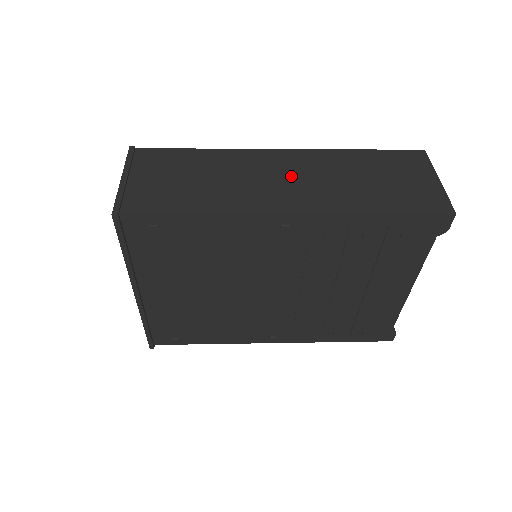
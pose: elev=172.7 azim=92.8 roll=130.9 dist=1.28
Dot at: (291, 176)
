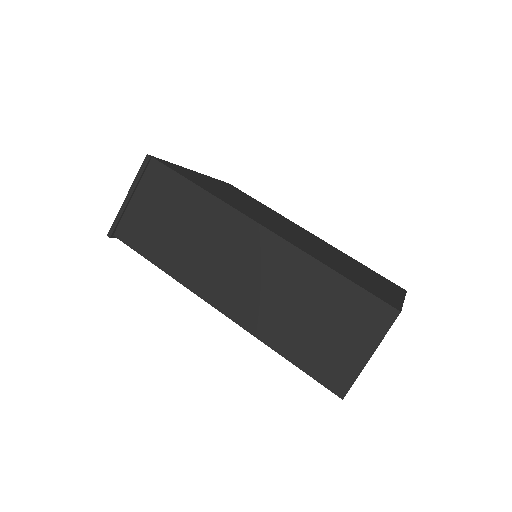
Dot at: (246, 268)
